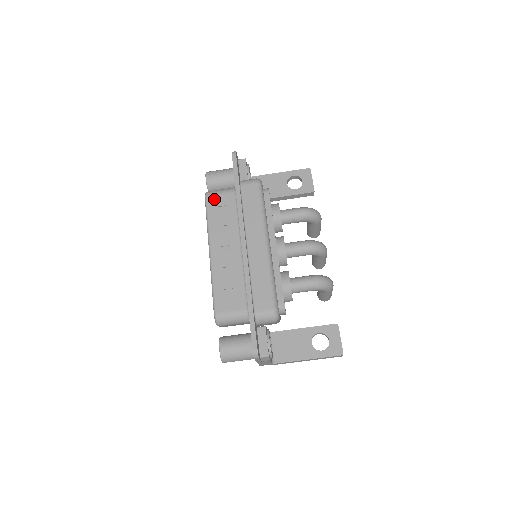
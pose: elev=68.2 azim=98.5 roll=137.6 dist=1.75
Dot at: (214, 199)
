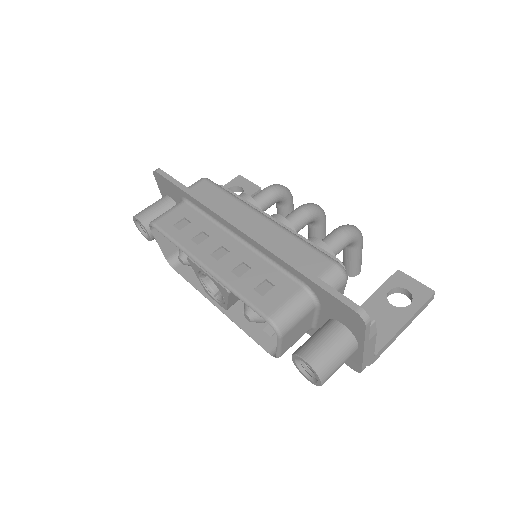
Dot at: (166, 220)
